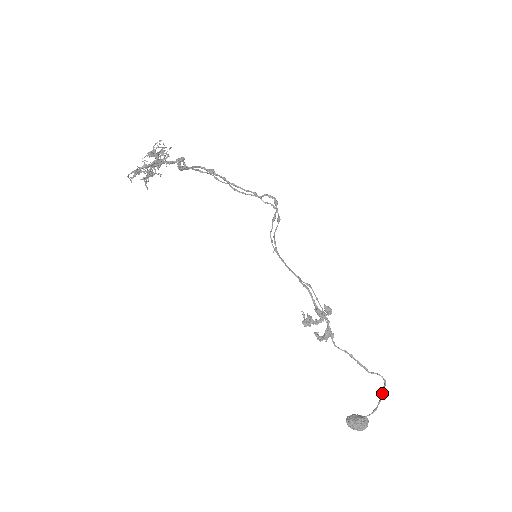
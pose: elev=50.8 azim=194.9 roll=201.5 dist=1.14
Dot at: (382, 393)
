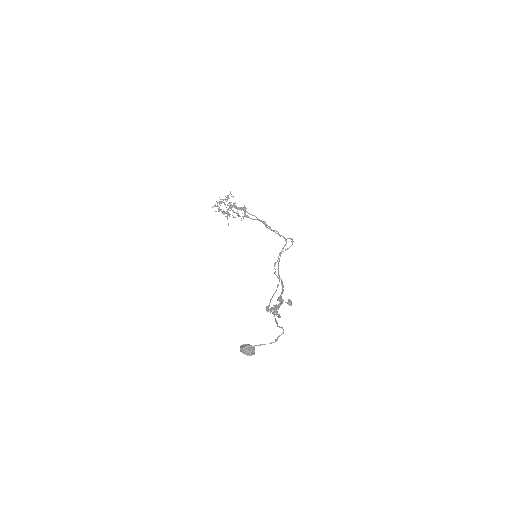
Dot at: (276, 339)
